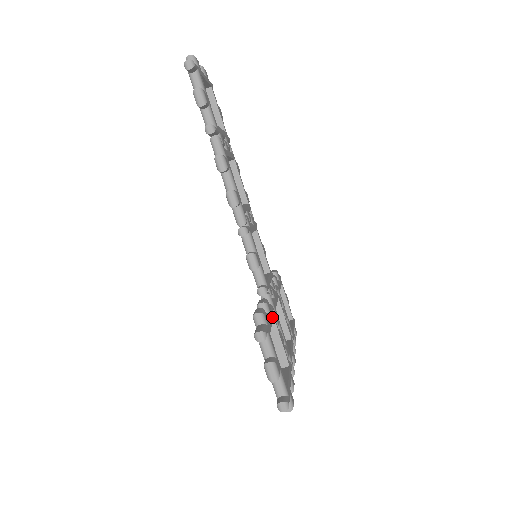
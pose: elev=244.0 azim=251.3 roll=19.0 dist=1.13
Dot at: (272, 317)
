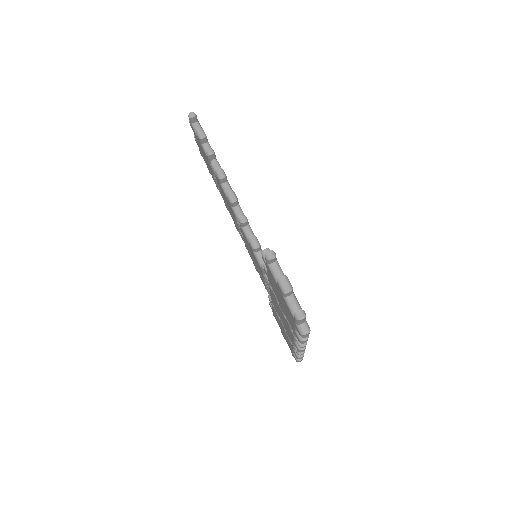
Dot at: occluded
